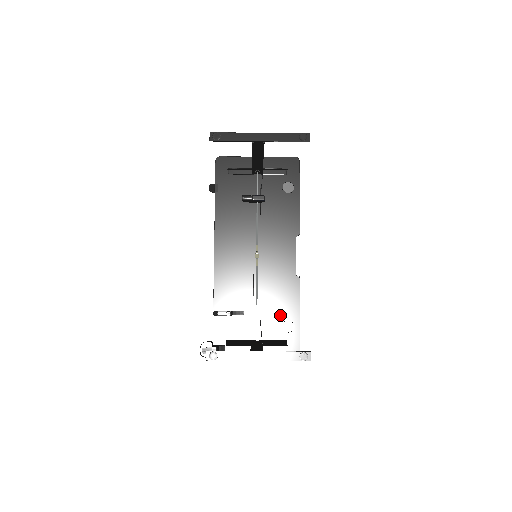
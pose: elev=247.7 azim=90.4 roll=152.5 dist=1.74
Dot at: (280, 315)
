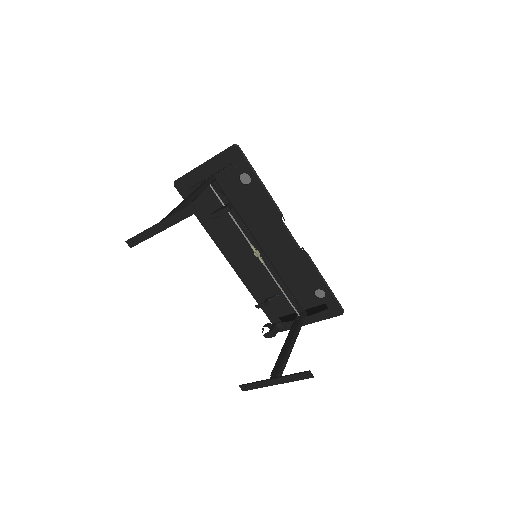
Dot at: (308, 287)
